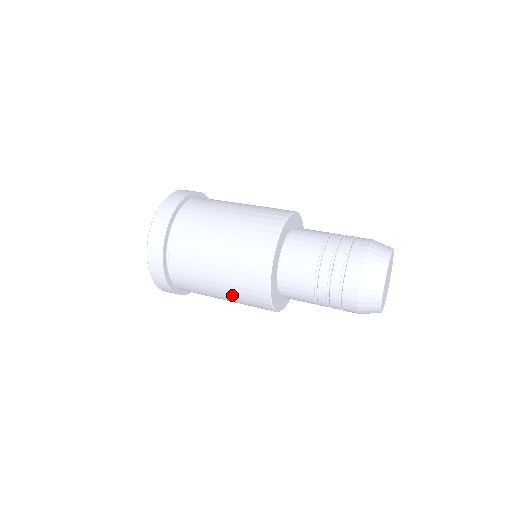
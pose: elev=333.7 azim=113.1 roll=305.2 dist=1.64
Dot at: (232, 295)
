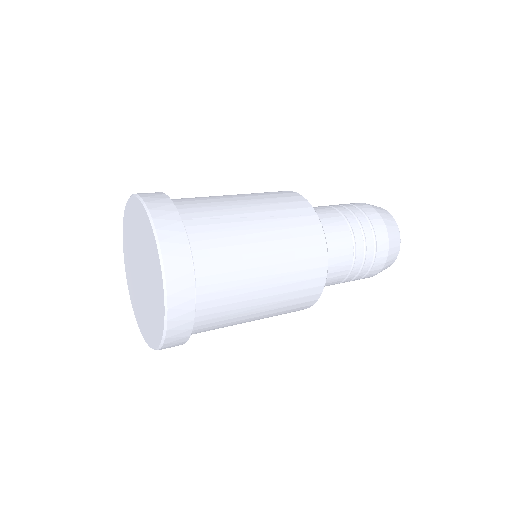
Dot at: (281, 249)
